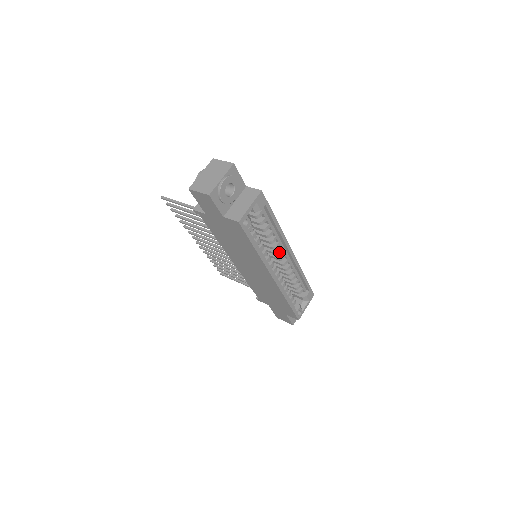
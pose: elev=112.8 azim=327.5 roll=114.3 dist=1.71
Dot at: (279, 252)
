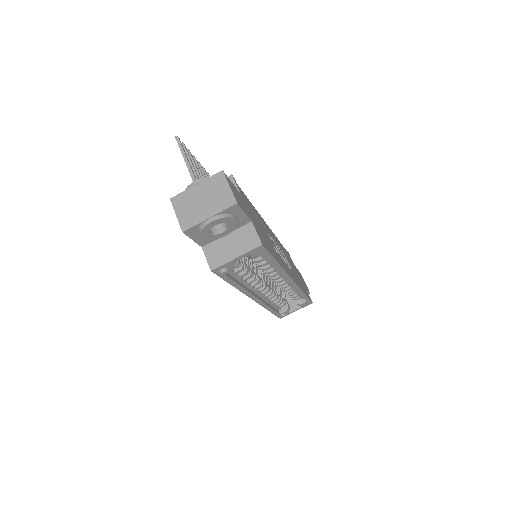
Dot at: (275, 279)
